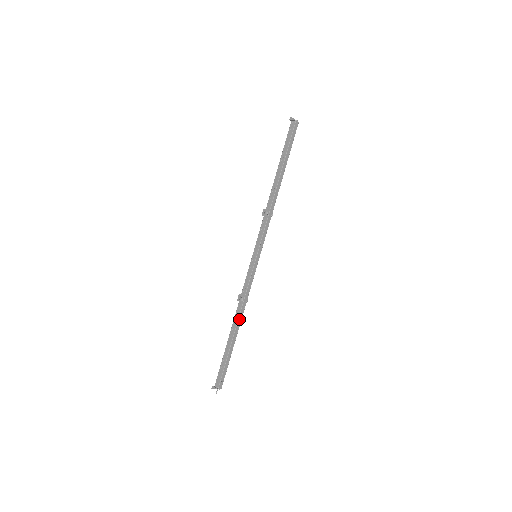
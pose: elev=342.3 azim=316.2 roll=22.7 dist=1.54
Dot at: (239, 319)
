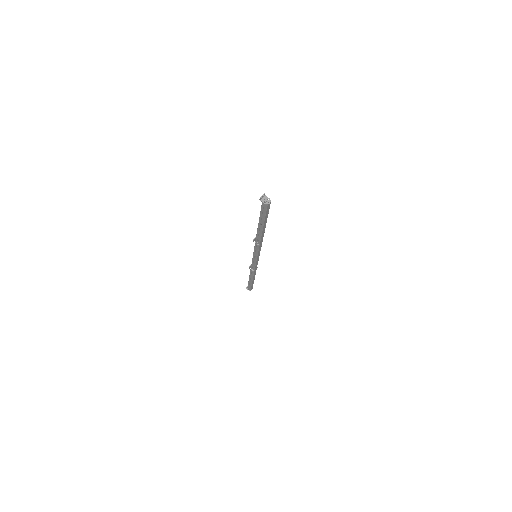
Dot at: (254, 275)
